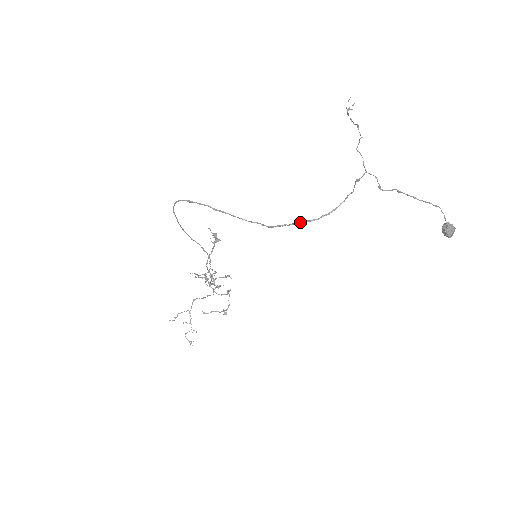
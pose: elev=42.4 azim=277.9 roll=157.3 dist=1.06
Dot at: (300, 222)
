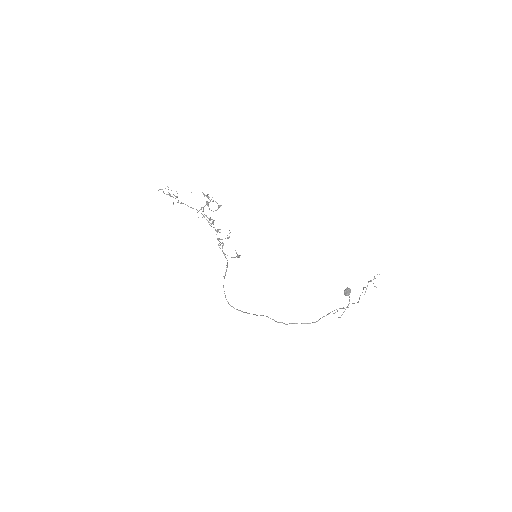
Dot at: occluded
